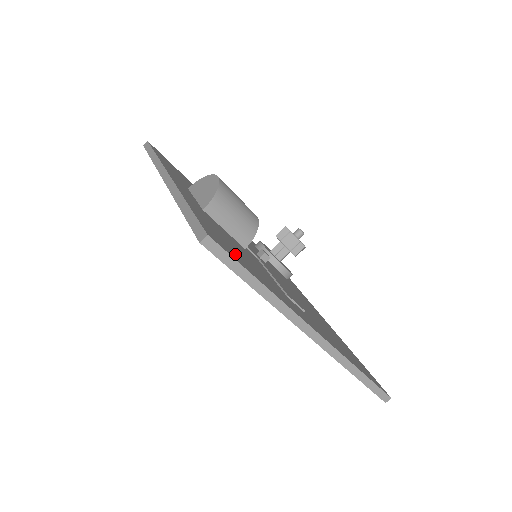
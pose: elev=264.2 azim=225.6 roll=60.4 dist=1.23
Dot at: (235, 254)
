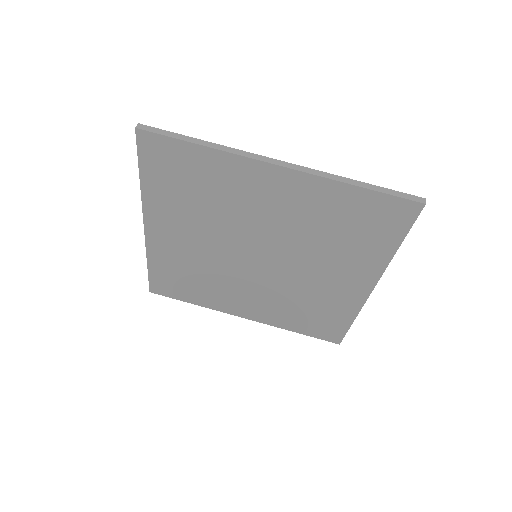
Dot at: occluded
